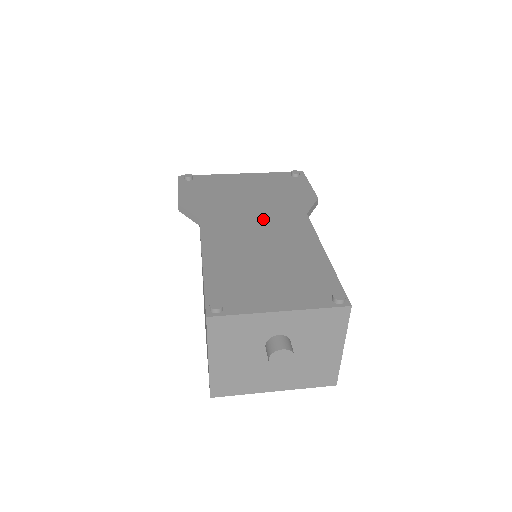
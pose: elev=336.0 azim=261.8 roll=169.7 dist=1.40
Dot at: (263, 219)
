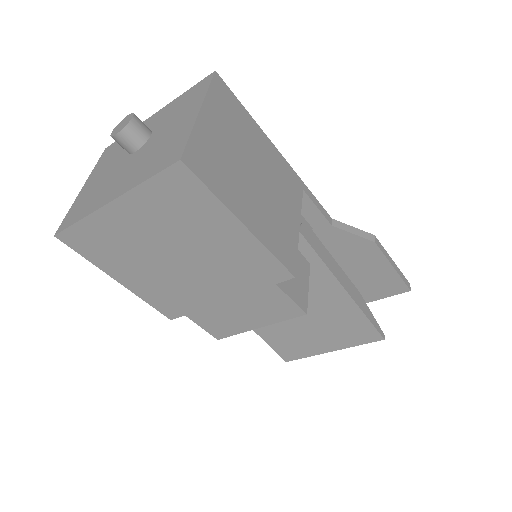
Dot at: occluded
